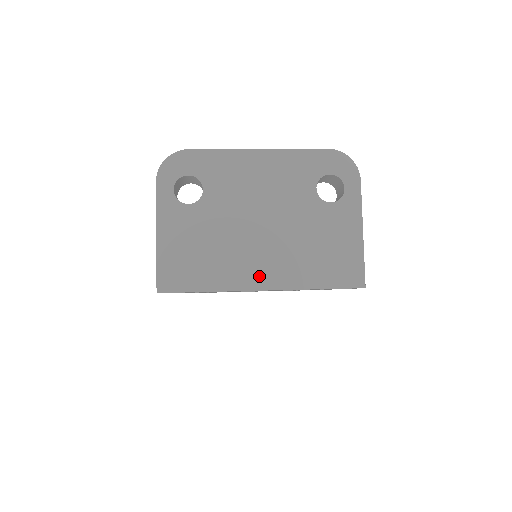
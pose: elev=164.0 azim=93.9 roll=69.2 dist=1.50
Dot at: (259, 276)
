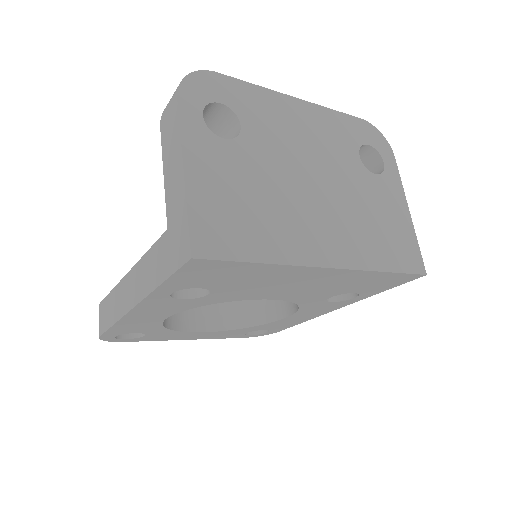
Dot at: (323, 248)
